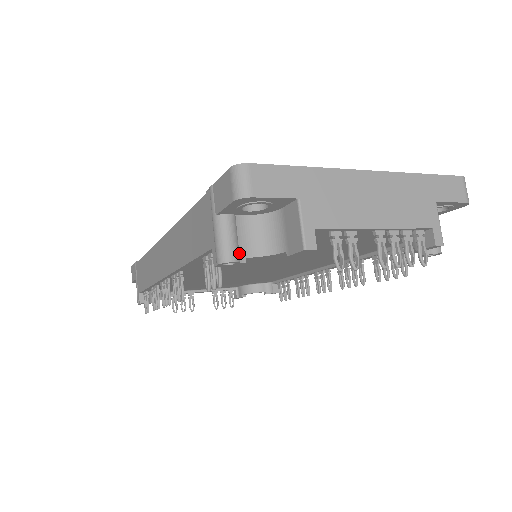
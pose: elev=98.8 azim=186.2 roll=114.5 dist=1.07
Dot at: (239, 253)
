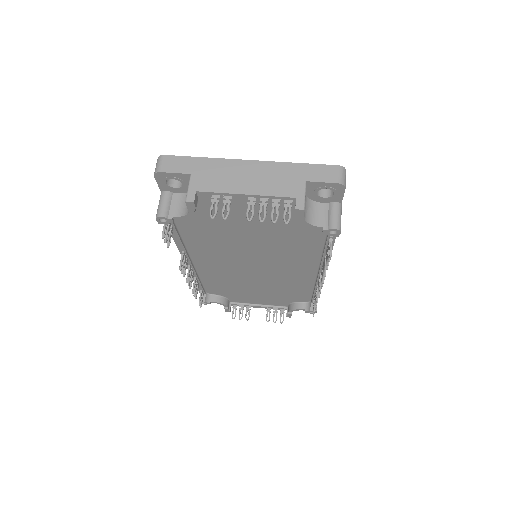
Dot at: (169, 213)
